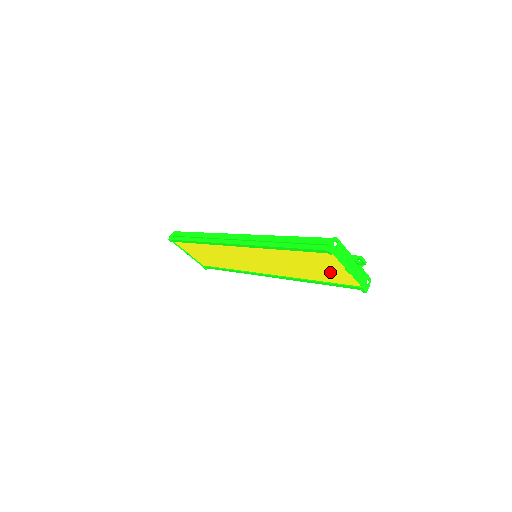
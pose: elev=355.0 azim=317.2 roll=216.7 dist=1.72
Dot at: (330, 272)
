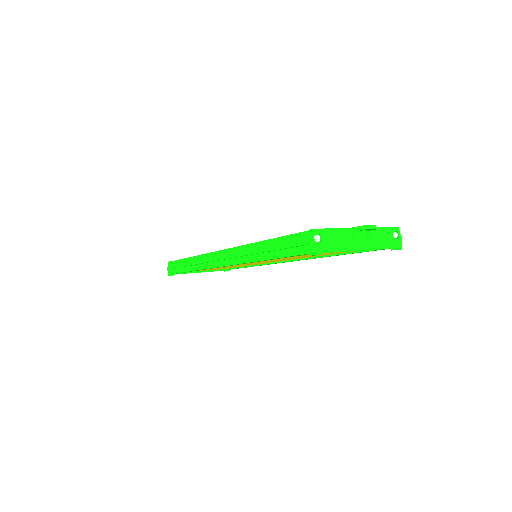
Dot at: occluded
